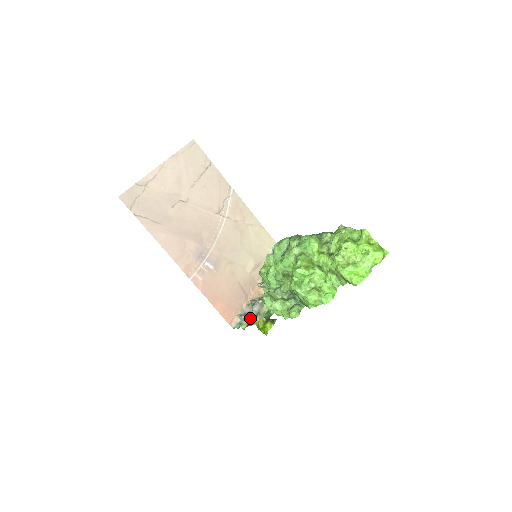
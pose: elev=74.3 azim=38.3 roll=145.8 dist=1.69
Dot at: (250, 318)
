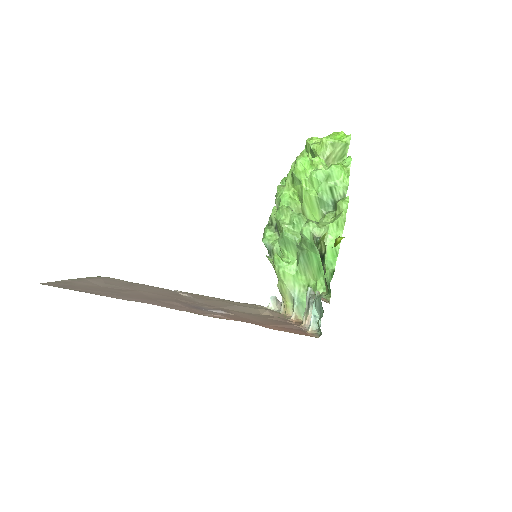
Dot at: occluded
